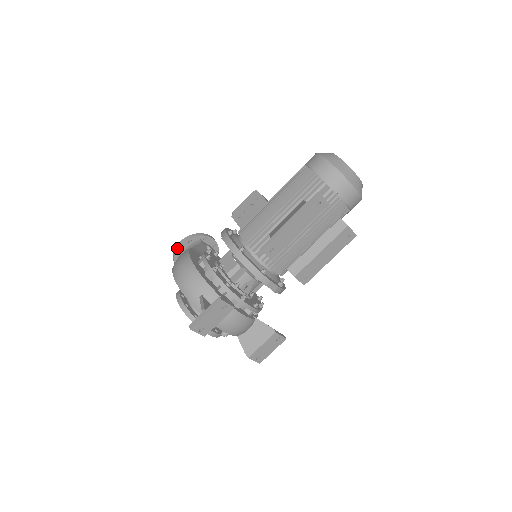
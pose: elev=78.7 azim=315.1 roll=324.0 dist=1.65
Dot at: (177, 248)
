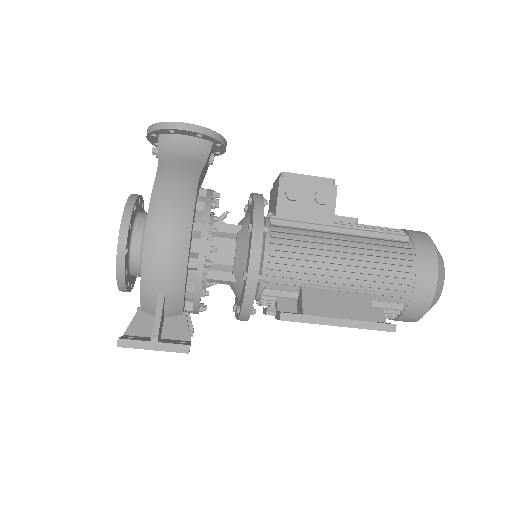
Dot at: (175, 128)
